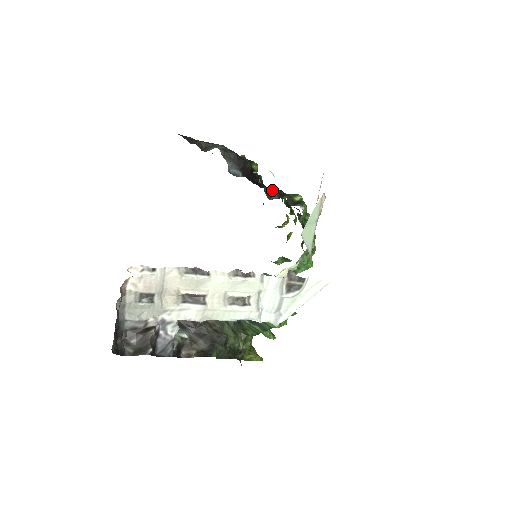
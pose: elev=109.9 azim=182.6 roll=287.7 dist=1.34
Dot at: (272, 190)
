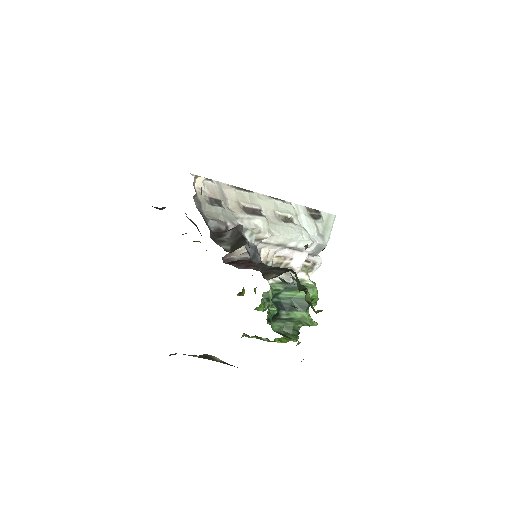
Dot at: occluded
